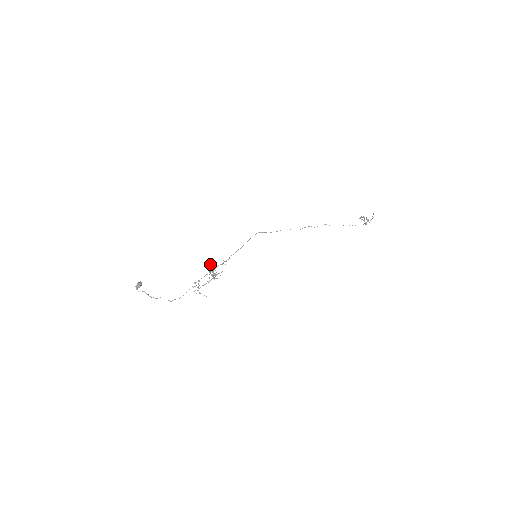
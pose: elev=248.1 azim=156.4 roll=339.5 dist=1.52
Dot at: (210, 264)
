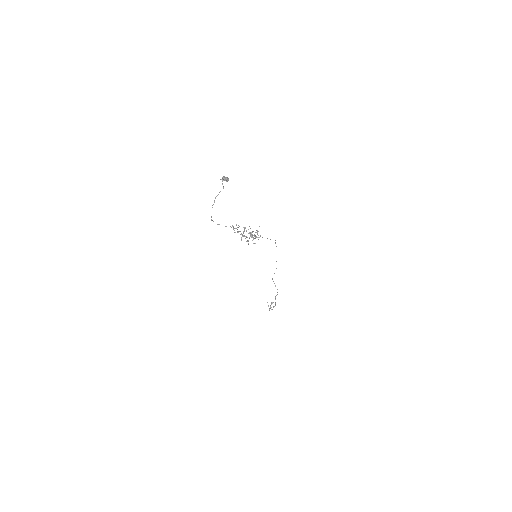
Dot at: occluded
